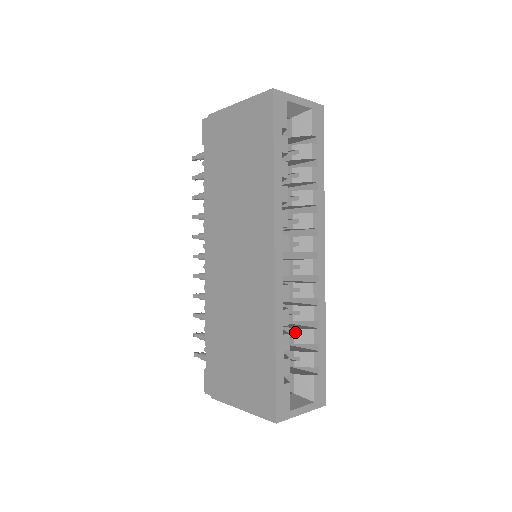
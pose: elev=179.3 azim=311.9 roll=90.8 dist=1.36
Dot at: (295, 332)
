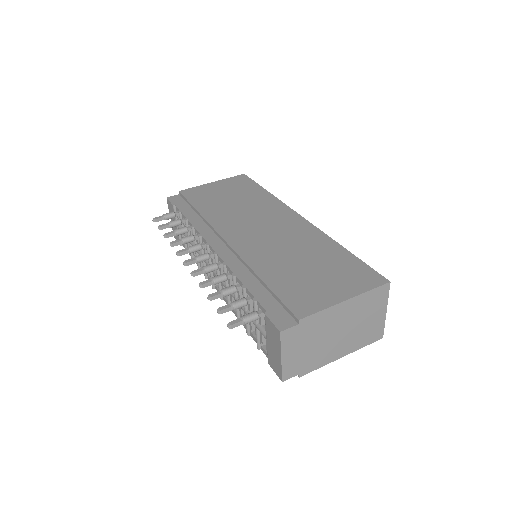
Dot at: occluded
